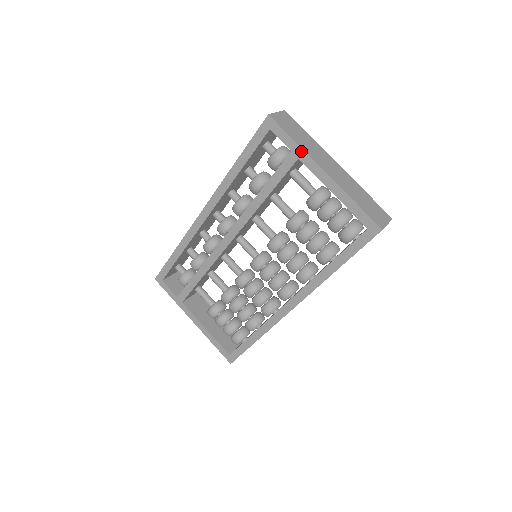
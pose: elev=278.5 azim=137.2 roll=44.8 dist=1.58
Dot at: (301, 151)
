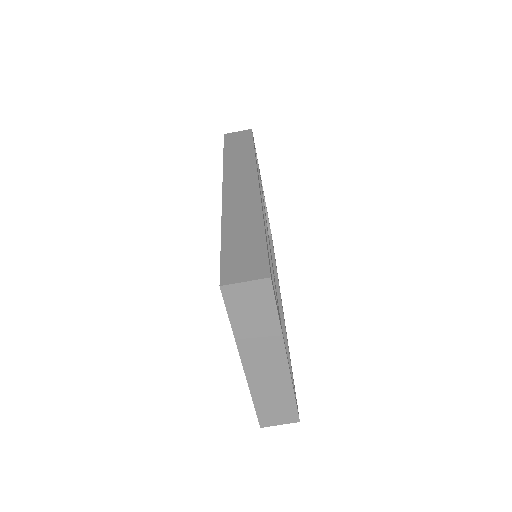
Dot at: (234, 336)
